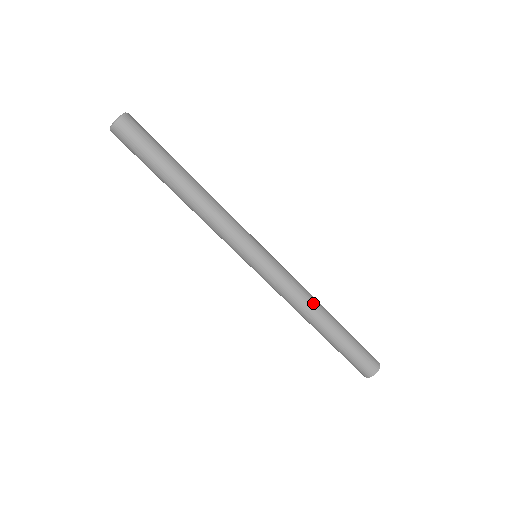
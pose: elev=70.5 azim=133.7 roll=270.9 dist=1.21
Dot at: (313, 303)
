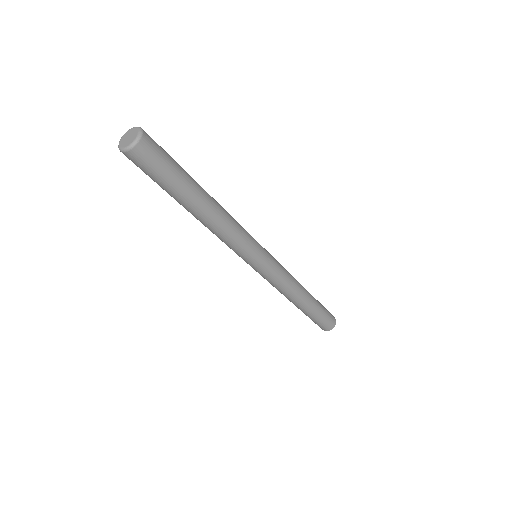
Dot at: occluded
